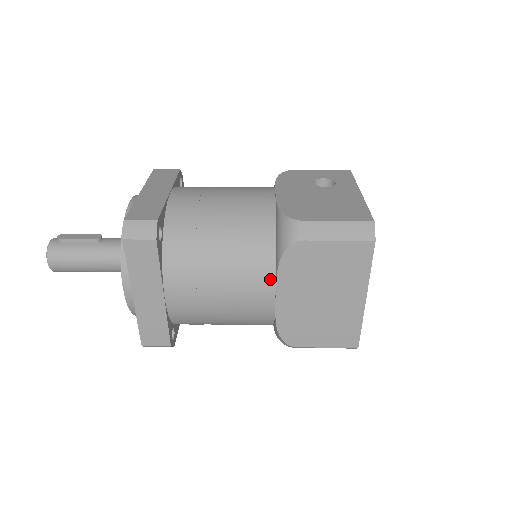
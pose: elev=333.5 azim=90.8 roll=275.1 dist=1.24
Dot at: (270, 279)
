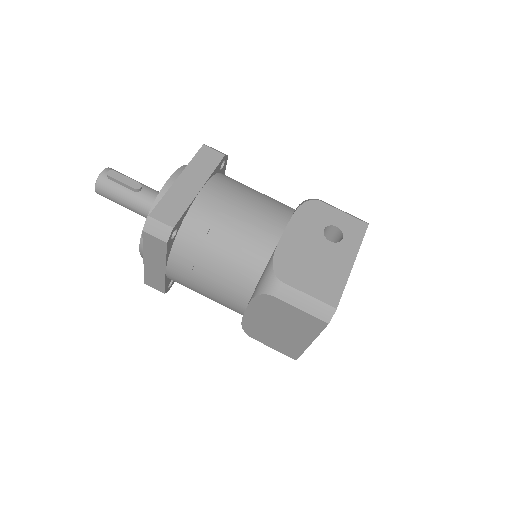
Dot at: (245, 299)
